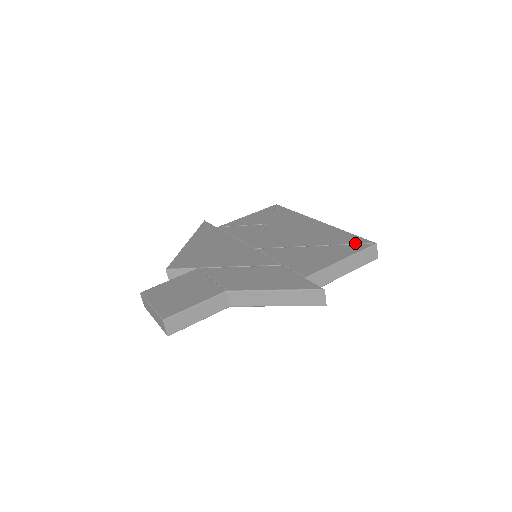
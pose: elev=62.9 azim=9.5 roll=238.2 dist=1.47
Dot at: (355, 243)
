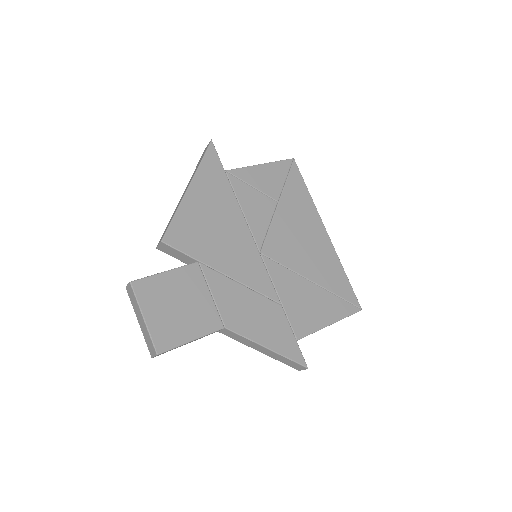
Dot at: (347, 300)
